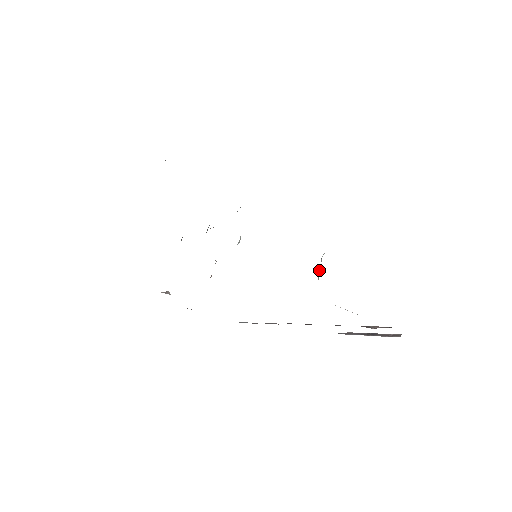
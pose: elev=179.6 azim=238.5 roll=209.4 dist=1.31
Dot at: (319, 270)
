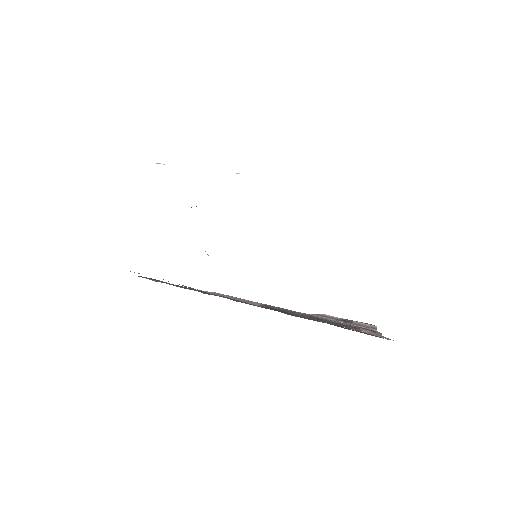
Dot at: occluded
